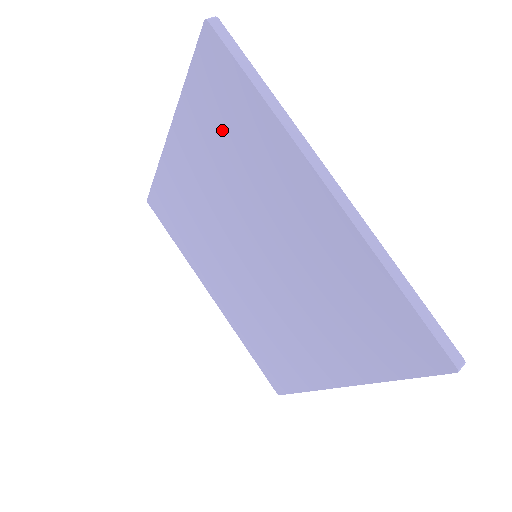
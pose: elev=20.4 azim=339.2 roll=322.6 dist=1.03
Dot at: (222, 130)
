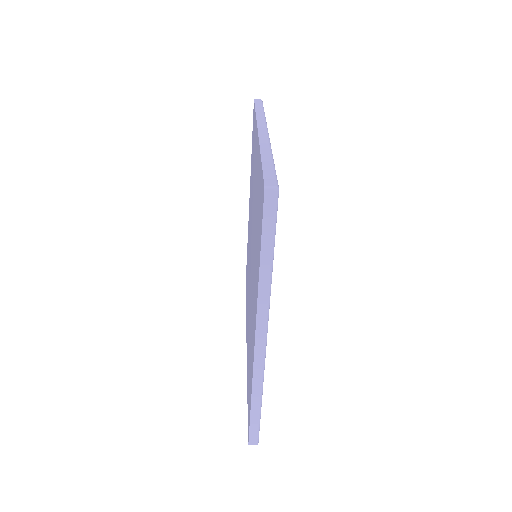
Dot at: occluded
